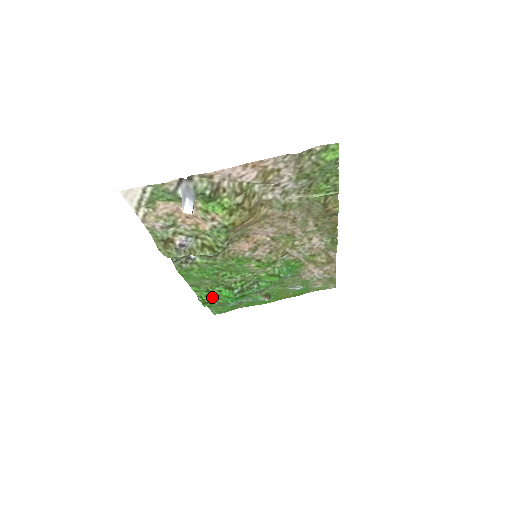
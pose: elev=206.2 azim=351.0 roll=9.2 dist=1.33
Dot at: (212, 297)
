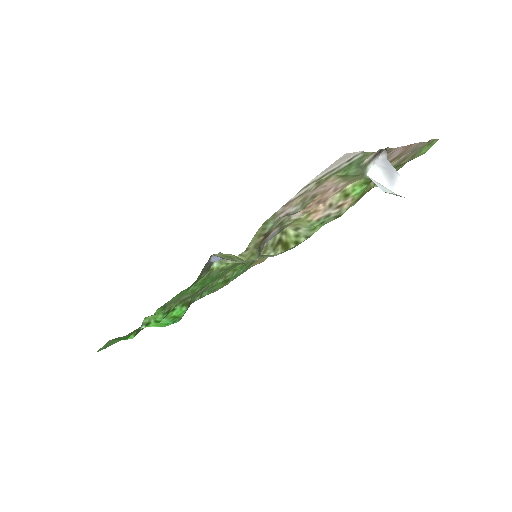
Dot at: occluded
